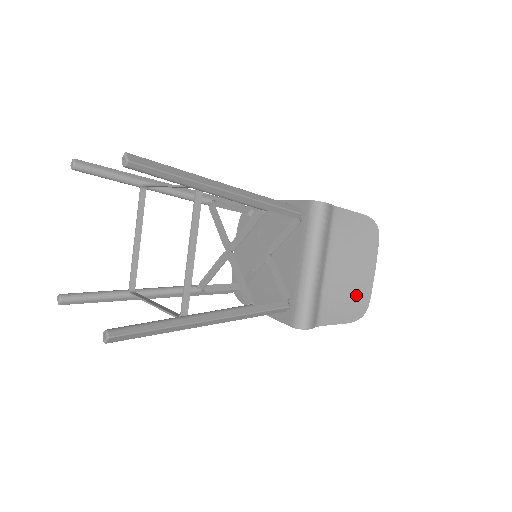
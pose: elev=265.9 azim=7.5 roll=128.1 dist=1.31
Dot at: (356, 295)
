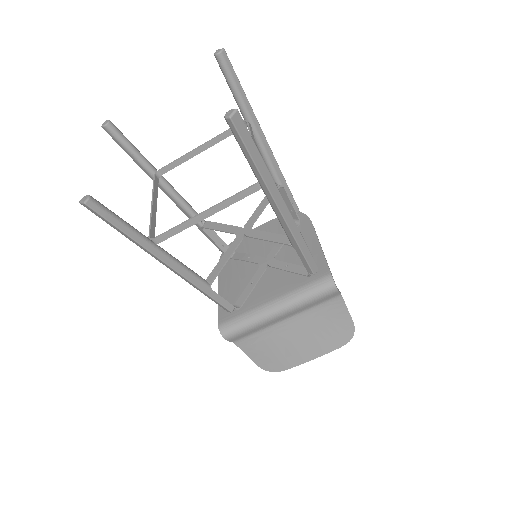
Dot at: (282, 357)
